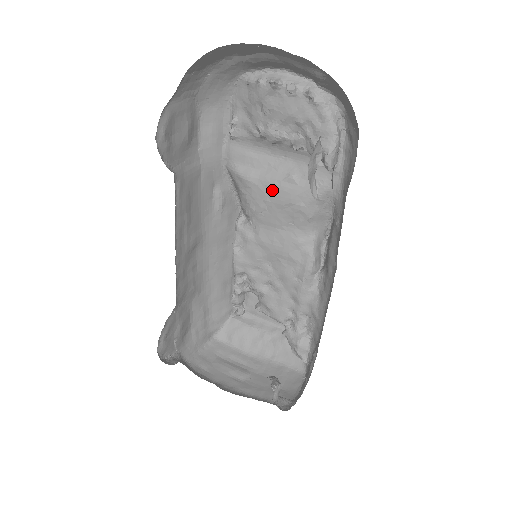
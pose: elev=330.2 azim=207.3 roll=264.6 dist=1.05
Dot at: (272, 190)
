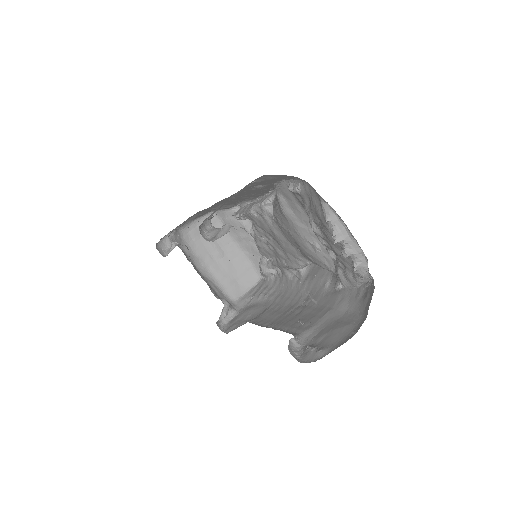
Dot at: (297, 235)
